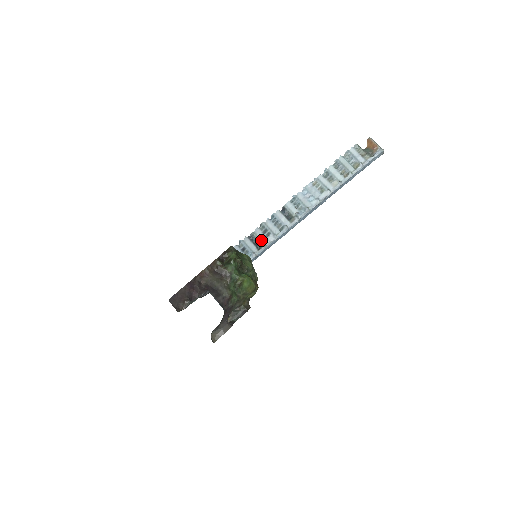
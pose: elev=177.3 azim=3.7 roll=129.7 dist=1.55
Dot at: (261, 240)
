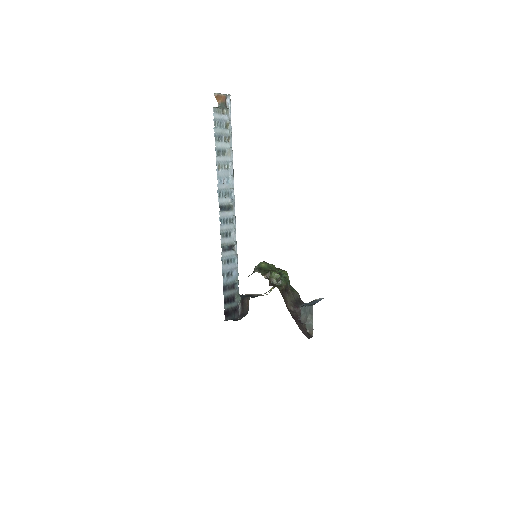
Dot at: (230, 243)
